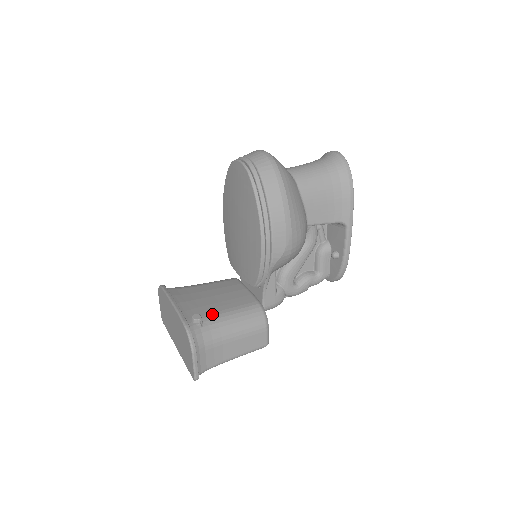
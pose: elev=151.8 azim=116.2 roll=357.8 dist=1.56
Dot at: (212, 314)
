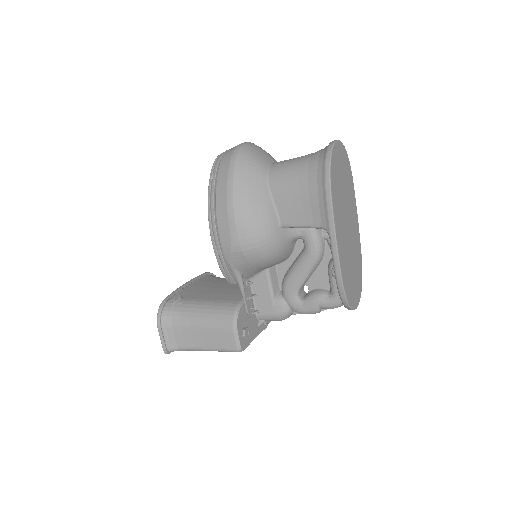
Dot at: (194, 300)
